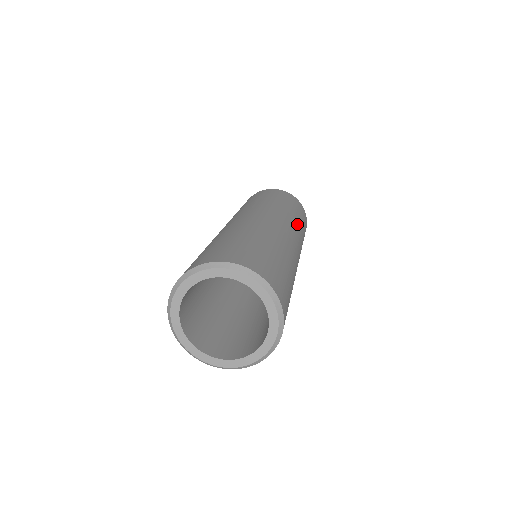
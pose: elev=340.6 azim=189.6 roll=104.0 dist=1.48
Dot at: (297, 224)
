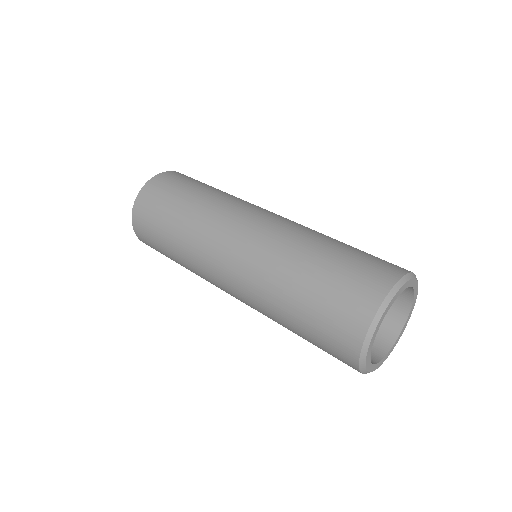
Dot at: (234, 196)
